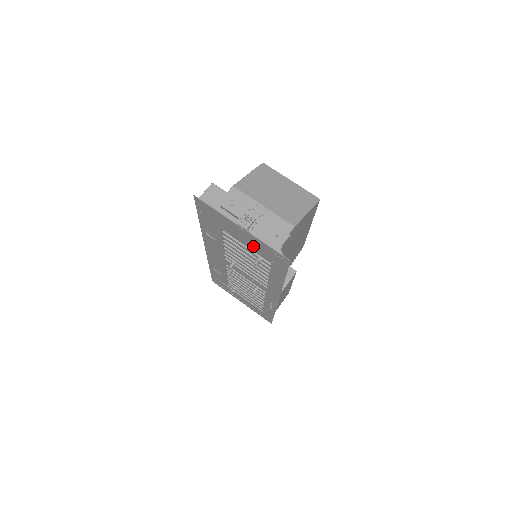
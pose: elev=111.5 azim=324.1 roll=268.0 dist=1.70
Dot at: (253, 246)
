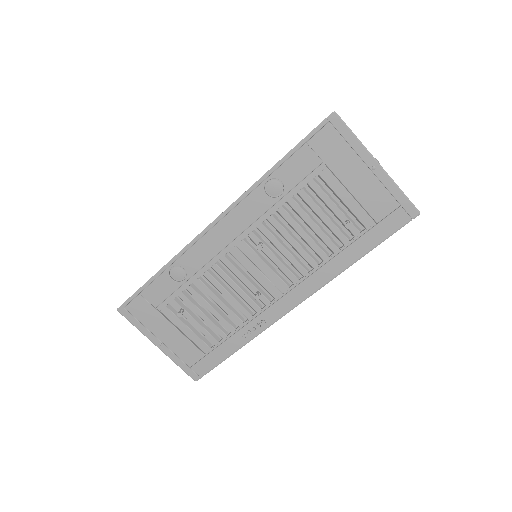
Dot at: (365, 197)
